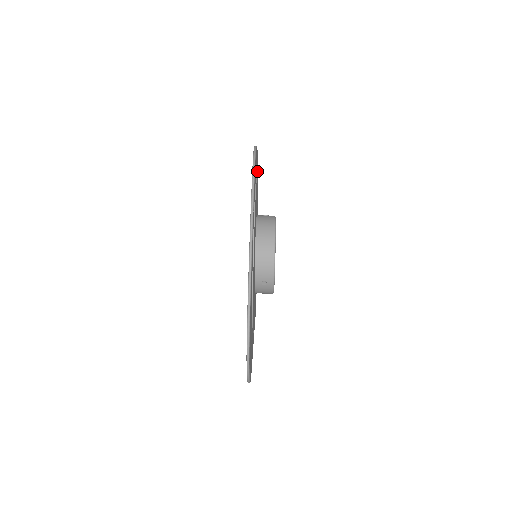
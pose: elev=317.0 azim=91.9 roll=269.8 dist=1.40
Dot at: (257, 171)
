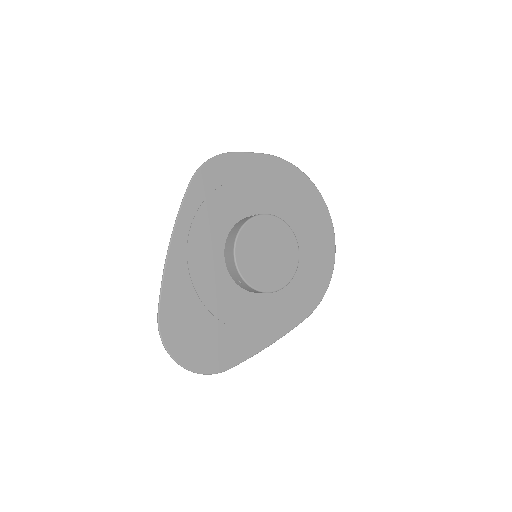
Dot at: (264, 171)
